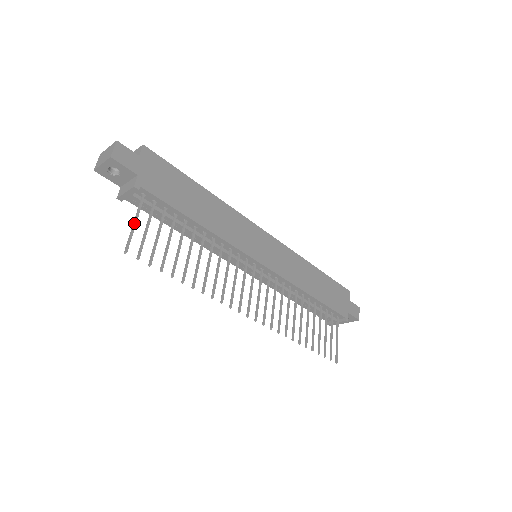
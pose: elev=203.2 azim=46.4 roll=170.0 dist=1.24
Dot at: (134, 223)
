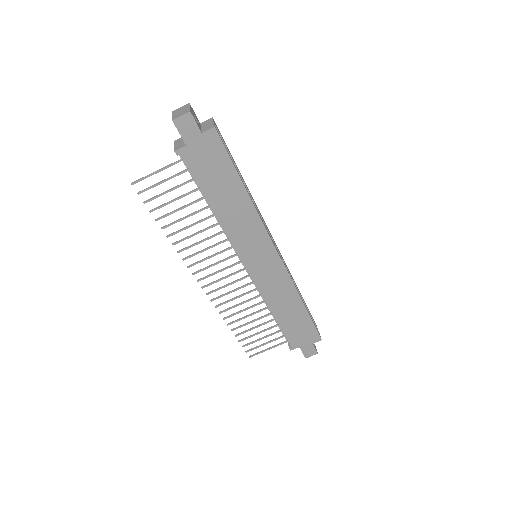
Dot at: (156, 172)
